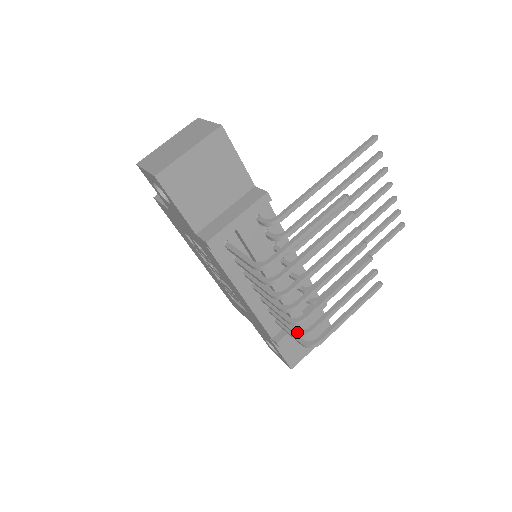
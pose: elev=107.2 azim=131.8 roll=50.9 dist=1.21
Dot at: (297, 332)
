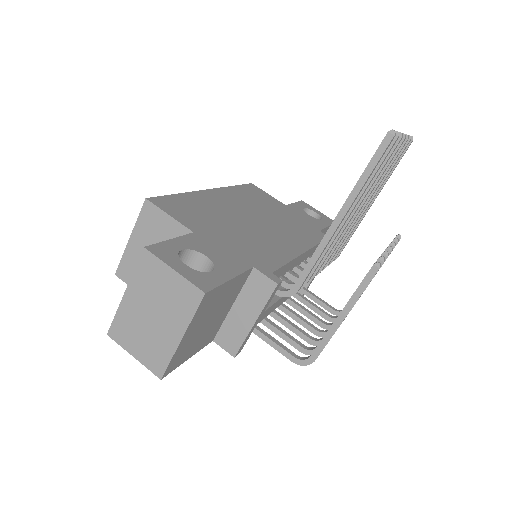
Dot at: (330, 321)
